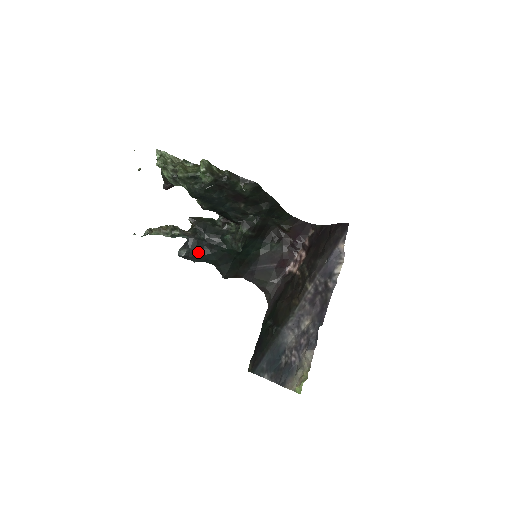
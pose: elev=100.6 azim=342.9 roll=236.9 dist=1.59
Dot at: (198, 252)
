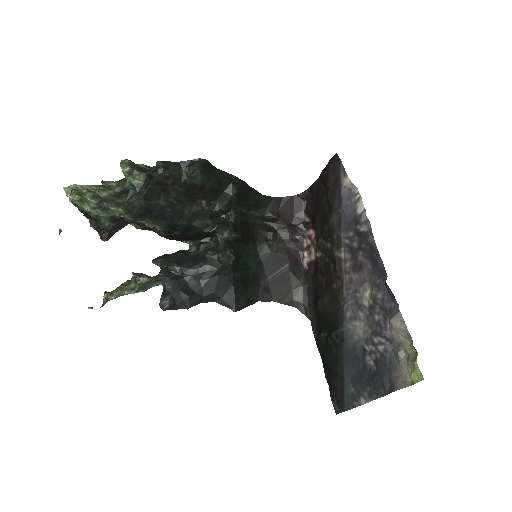
Dot at: (185, 293)
